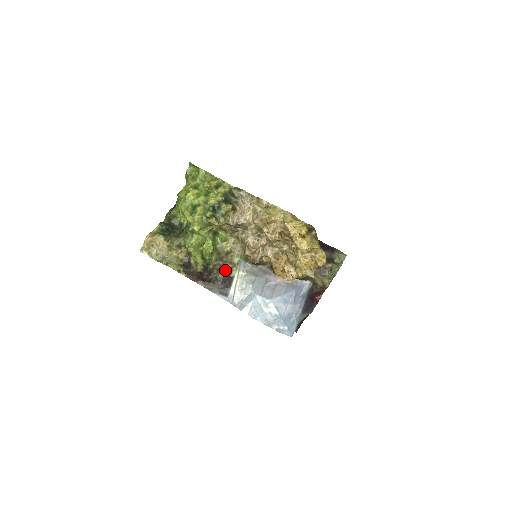
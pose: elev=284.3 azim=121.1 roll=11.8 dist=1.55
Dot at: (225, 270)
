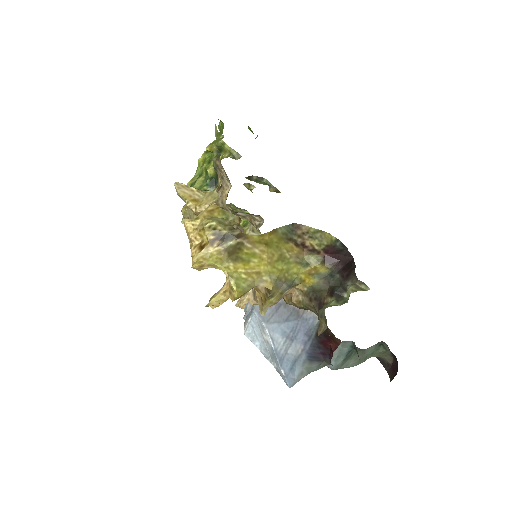
Dot at: occluded
